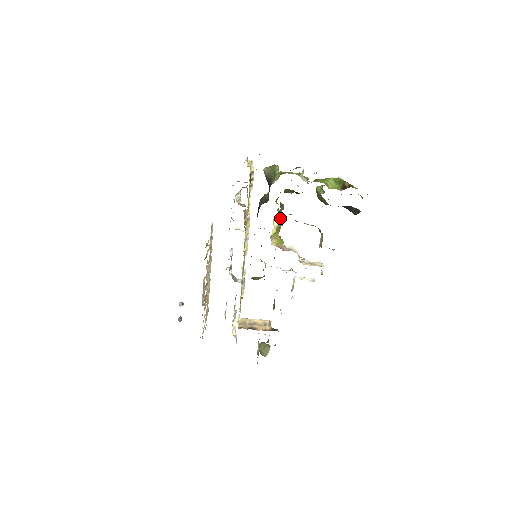
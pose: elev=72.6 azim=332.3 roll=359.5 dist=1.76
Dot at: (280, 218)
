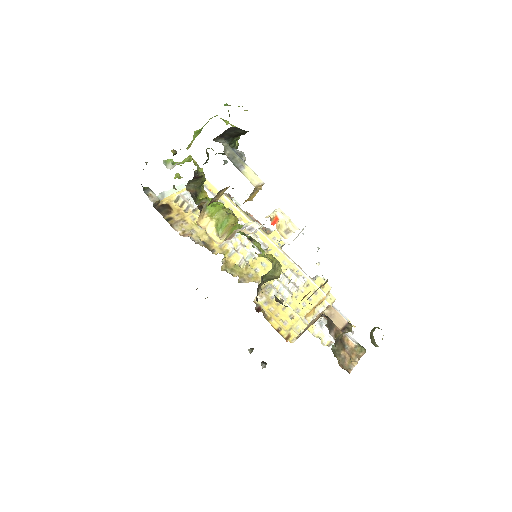
Dot at: (213, 211)
